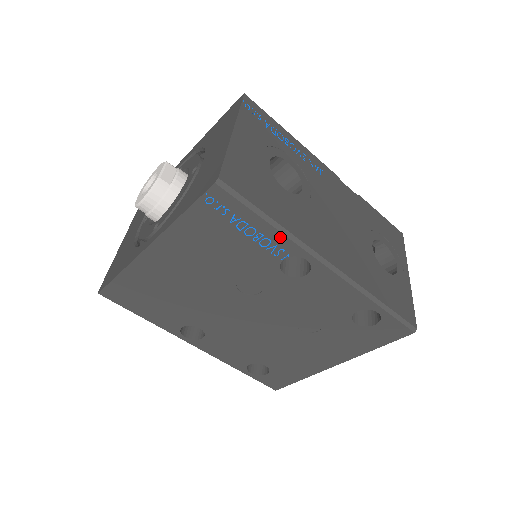
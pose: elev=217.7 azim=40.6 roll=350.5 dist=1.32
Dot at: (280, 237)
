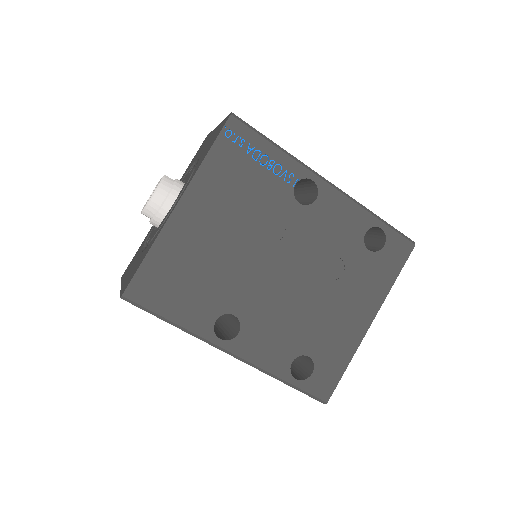
Dot at: (288, 160)
